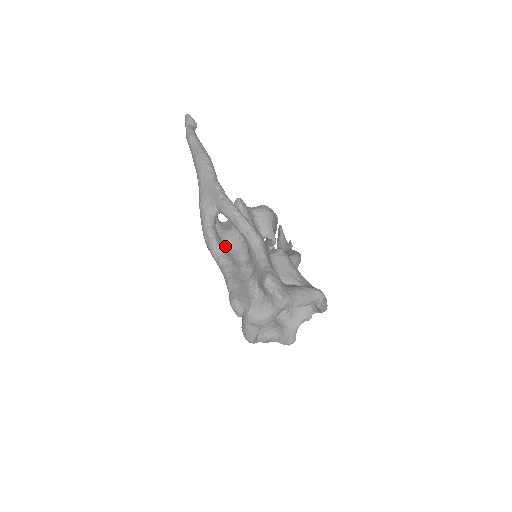
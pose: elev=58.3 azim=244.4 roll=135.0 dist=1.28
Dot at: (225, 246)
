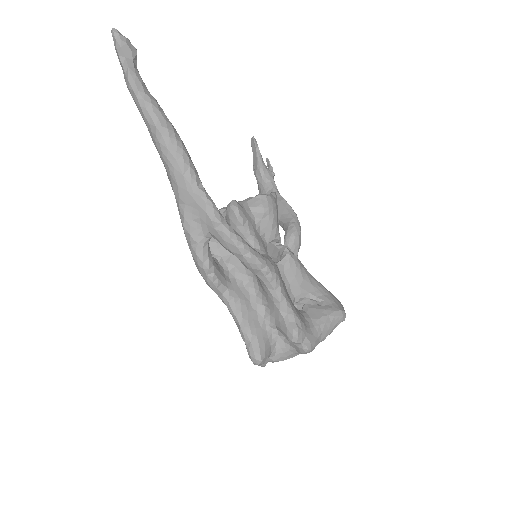
Dot at: (224, 270)
